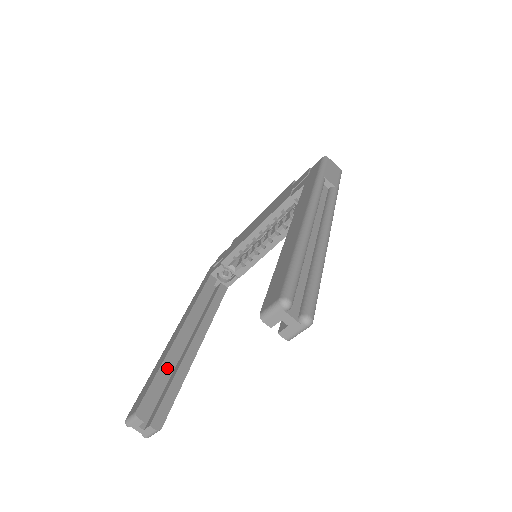
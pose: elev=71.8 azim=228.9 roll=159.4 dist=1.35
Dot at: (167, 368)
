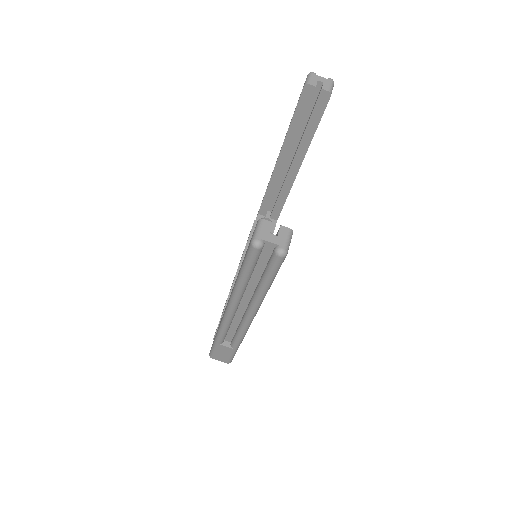
Dot at: occluded
